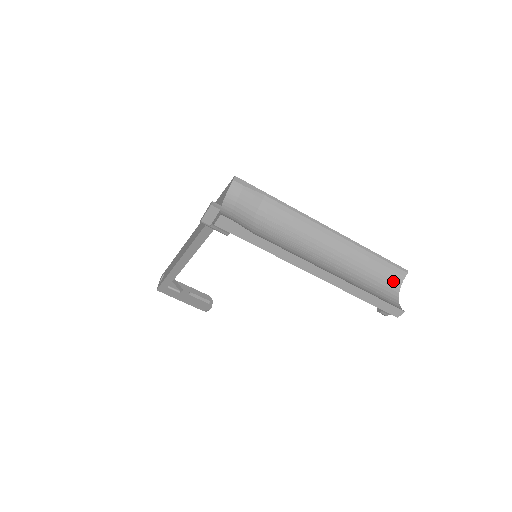
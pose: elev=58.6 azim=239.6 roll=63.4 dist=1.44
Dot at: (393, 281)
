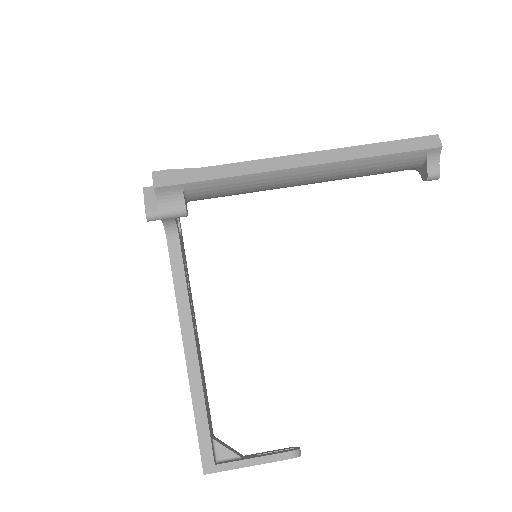
Dot at: occluded
